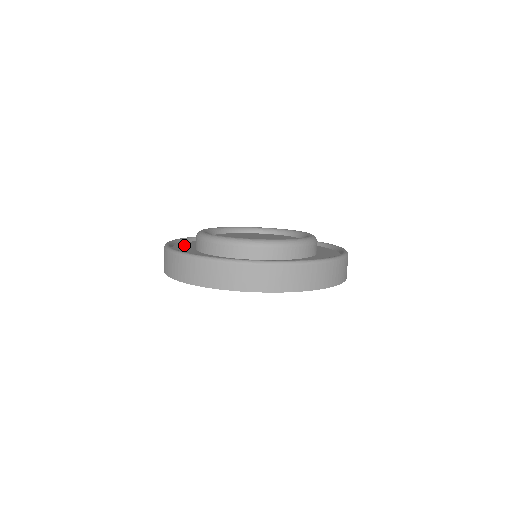
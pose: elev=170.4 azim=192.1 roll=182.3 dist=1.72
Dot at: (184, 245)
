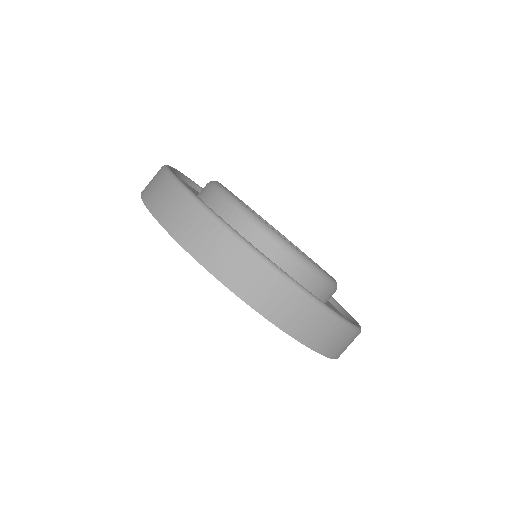
Dot at: occluded
